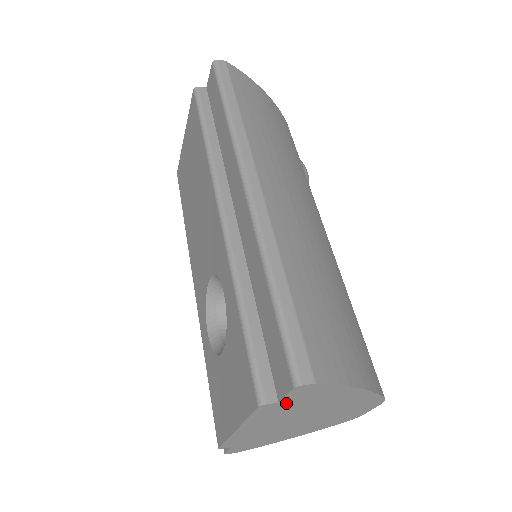
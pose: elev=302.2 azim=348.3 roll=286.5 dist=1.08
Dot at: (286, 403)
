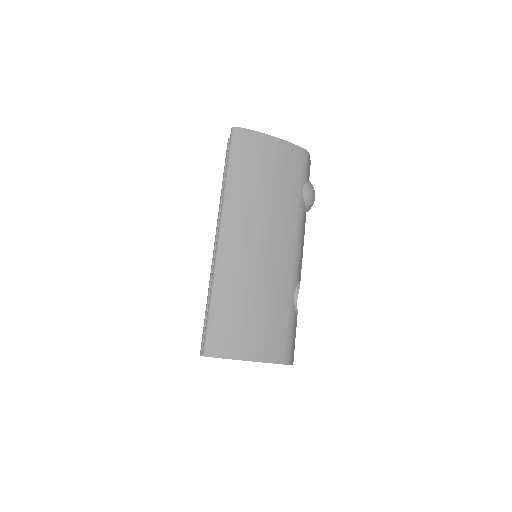
Dot at: occluded
